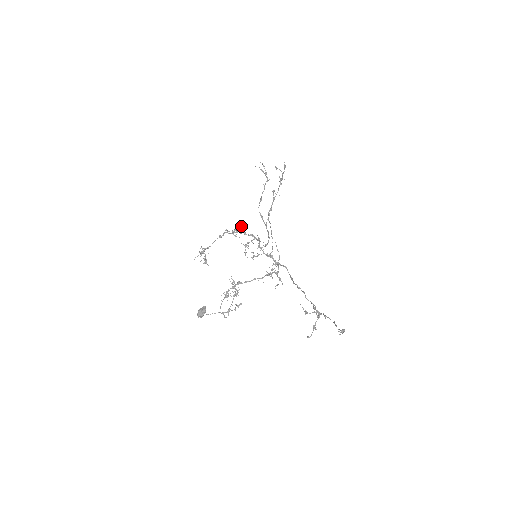
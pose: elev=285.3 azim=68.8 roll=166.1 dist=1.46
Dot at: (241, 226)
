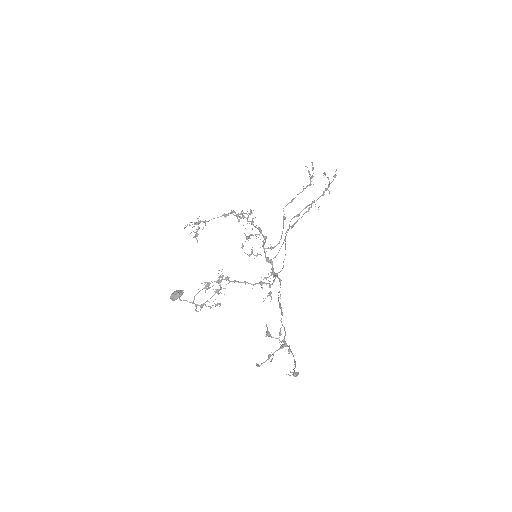
Dot at: (250, 212)
